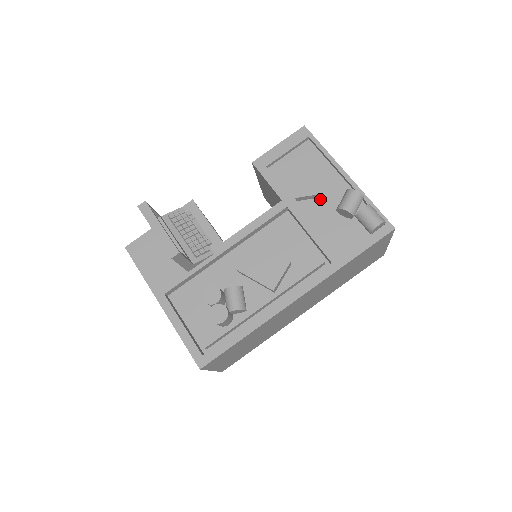
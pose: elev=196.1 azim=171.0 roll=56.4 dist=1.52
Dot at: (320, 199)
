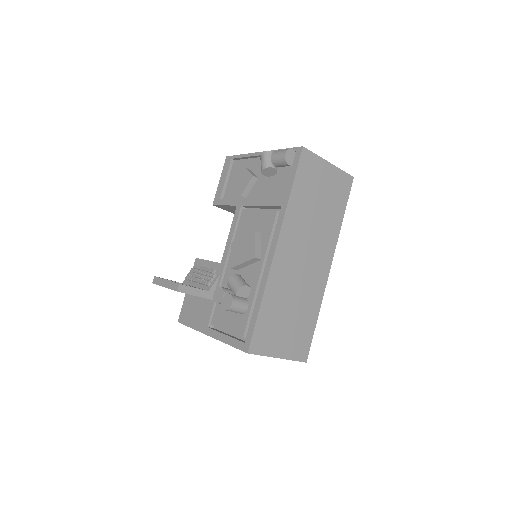
Dot at: (257, 182)
